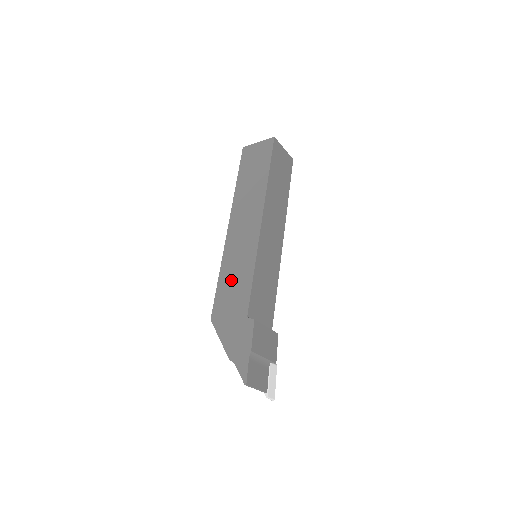
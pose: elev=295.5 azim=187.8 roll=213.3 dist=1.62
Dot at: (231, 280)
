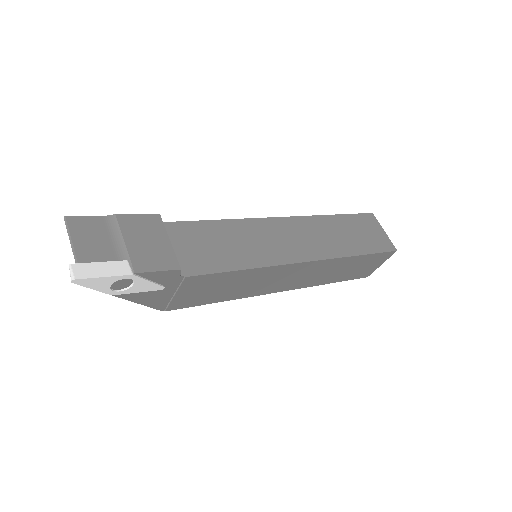
Dot at: occluded
